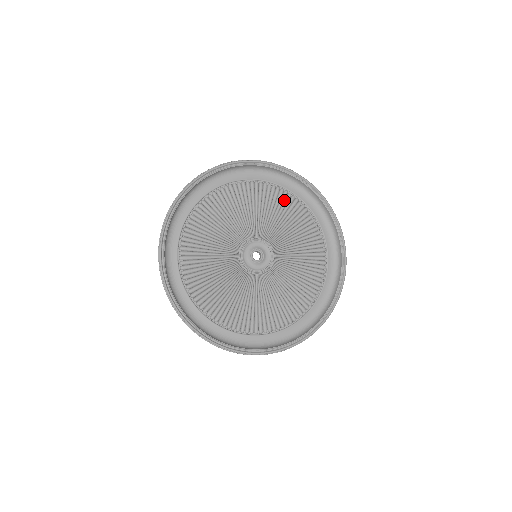
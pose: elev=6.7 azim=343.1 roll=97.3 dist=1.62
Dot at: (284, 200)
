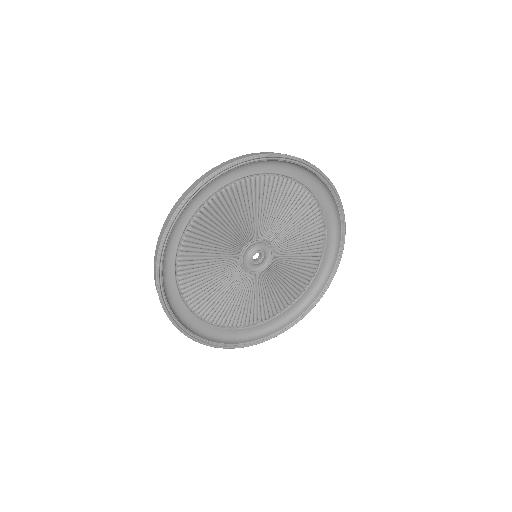
Dot at: (297, 196)
